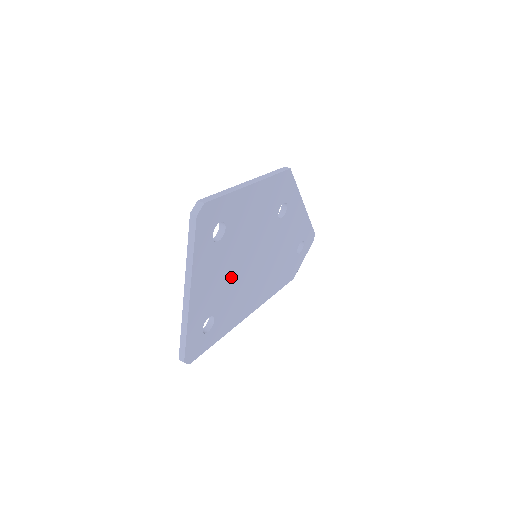
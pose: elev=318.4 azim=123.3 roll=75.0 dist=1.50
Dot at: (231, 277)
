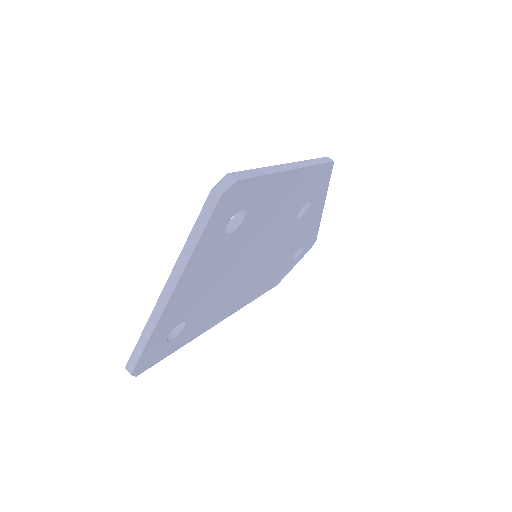
Dot at: (223, 278)
